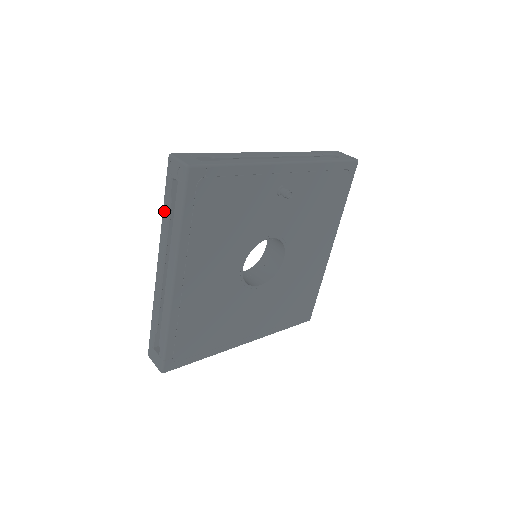
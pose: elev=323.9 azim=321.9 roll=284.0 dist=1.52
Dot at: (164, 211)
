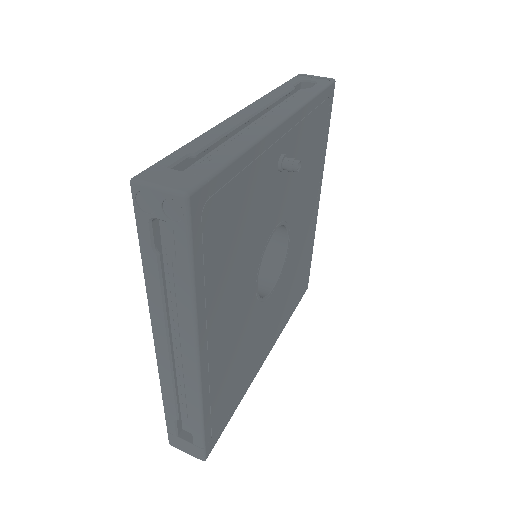
Dot at: (147, 270)
